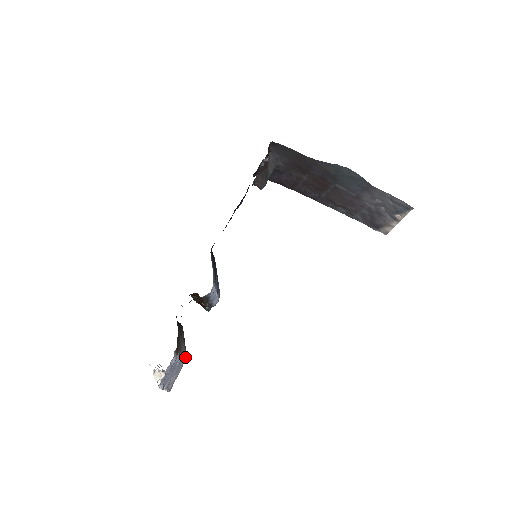
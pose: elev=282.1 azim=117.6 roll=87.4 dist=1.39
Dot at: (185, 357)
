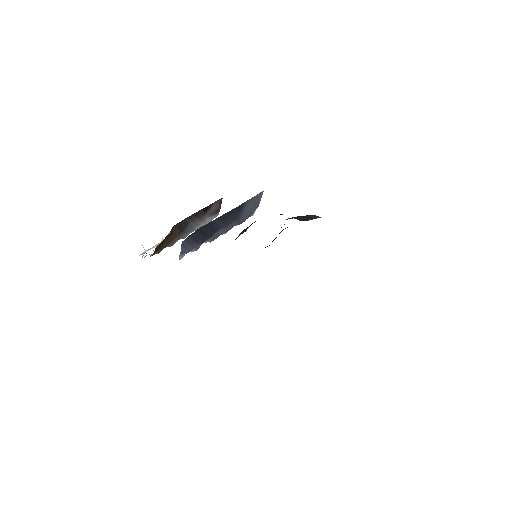
Dot at: (211, 220)
